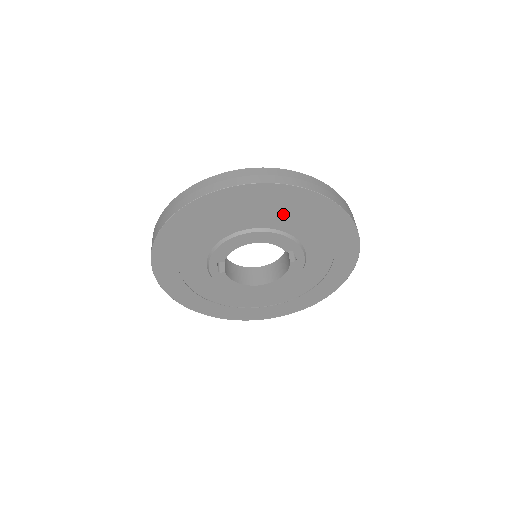
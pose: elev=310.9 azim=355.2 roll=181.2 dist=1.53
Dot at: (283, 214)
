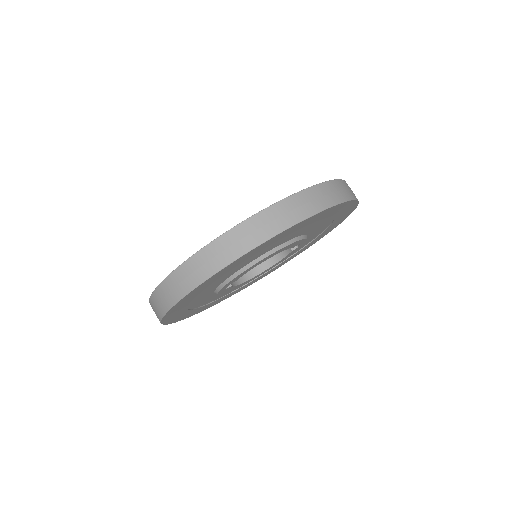
Dot at: (305, 227)
